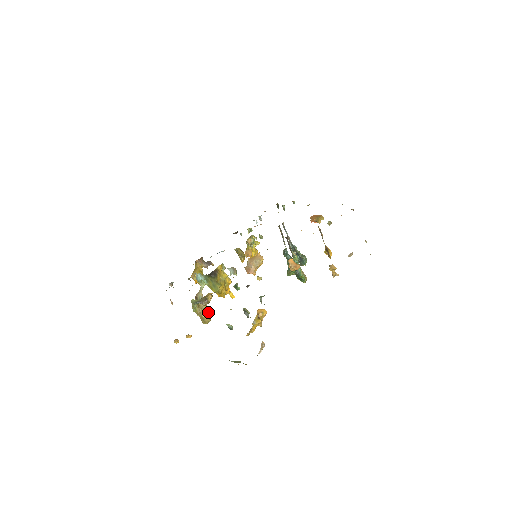
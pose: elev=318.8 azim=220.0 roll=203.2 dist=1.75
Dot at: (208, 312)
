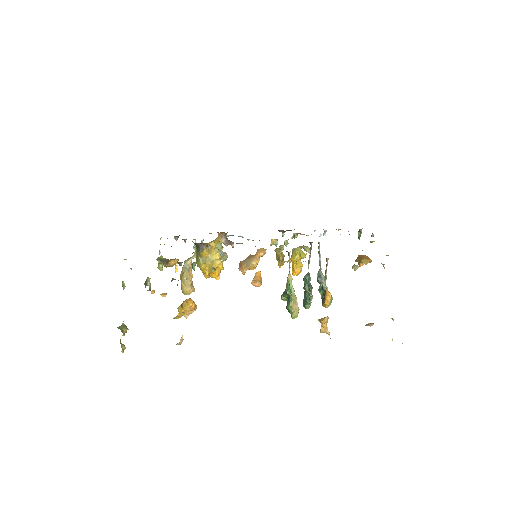
Dot at: (188, 283)
